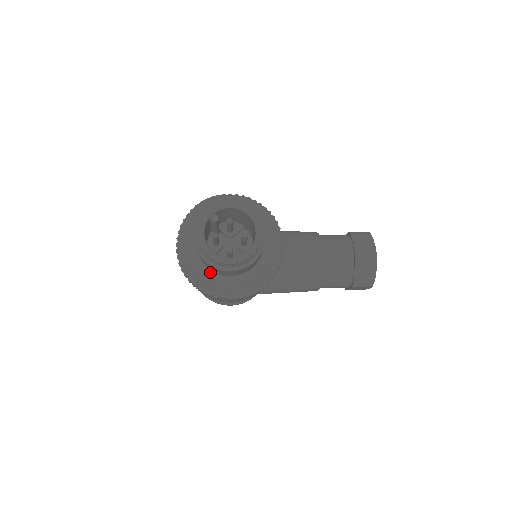
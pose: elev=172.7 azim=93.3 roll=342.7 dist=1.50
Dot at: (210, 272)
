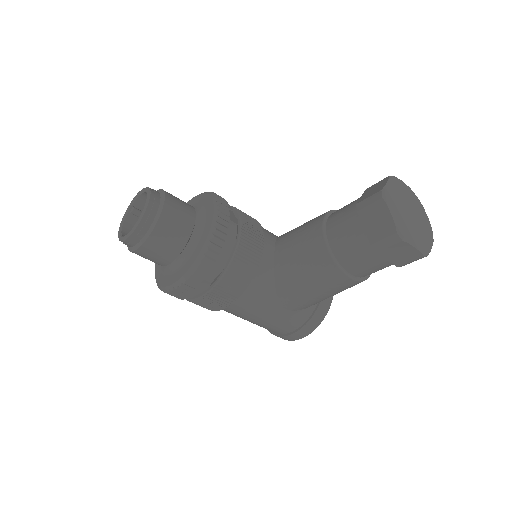
Dot at: (165, 269)
